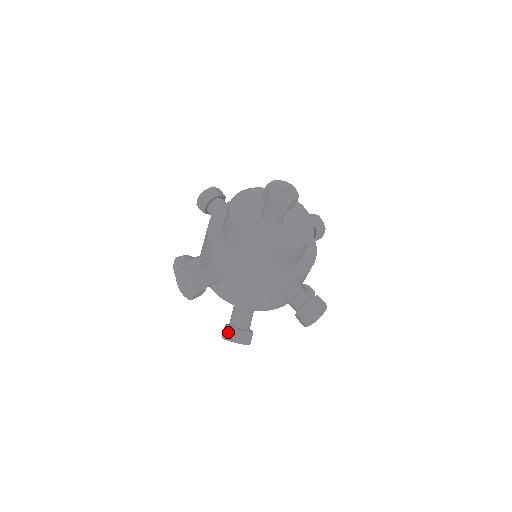
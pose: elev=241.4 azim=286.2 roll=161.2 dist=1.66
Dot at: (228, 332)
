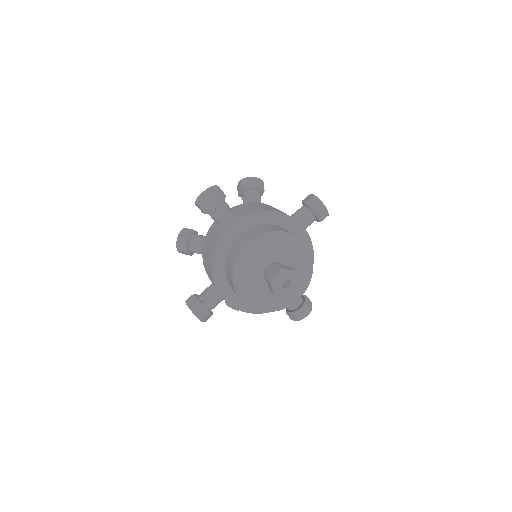
Dot at: occluded
